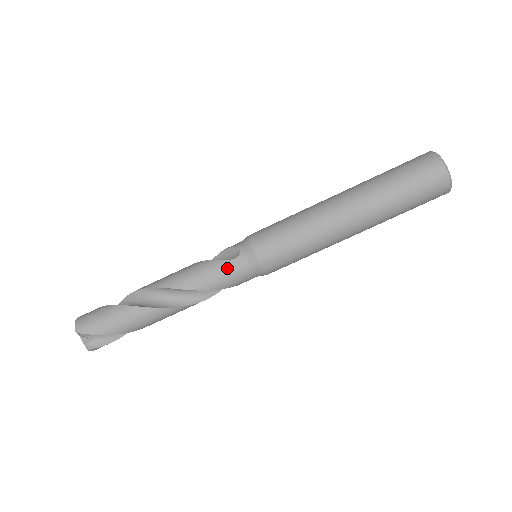
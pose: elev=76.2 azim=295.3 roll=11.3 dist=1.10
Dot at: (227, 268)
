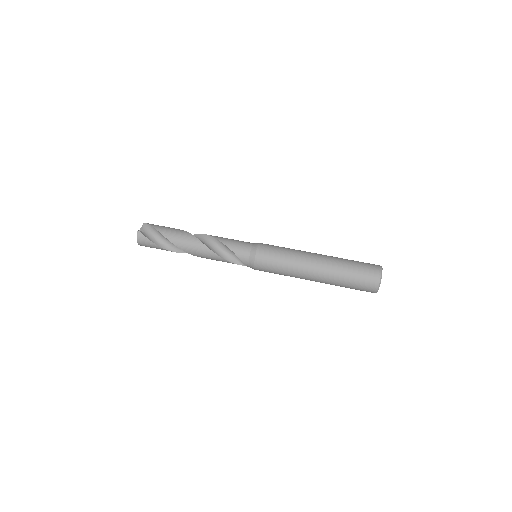
Dot at: (240, 241)
